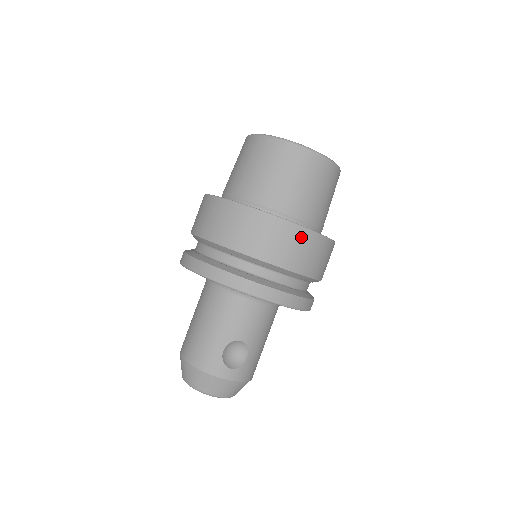
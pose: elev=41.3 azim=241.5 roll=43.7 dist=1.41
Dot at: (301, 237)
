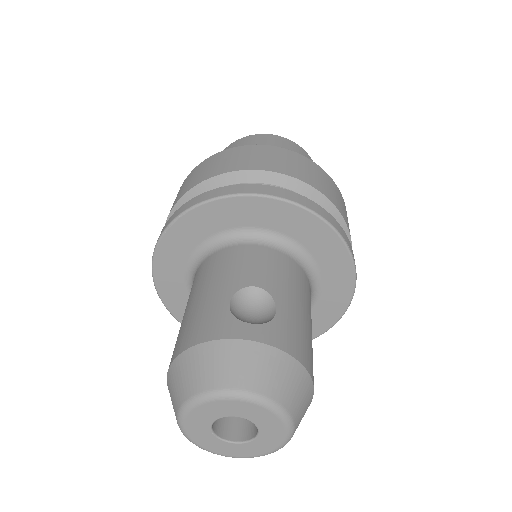
Dot at: (282, 153)
